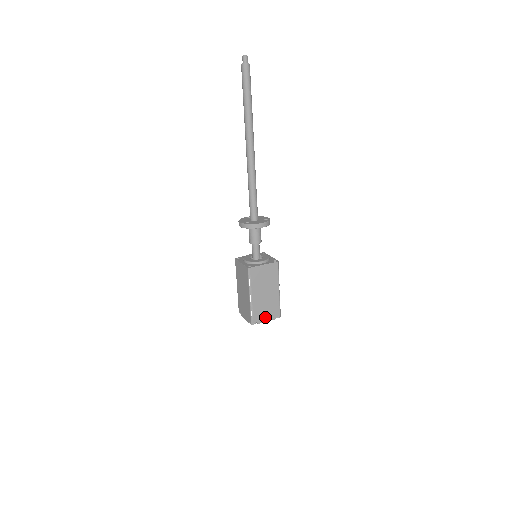
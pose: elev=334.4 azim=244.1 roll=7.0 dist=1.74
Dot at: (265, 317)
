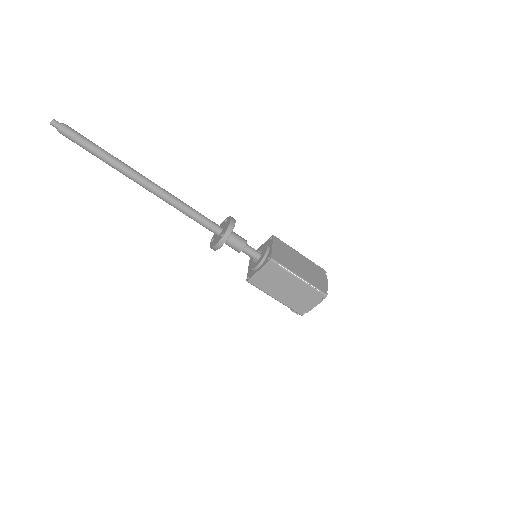
Dot at: (323, 282)
